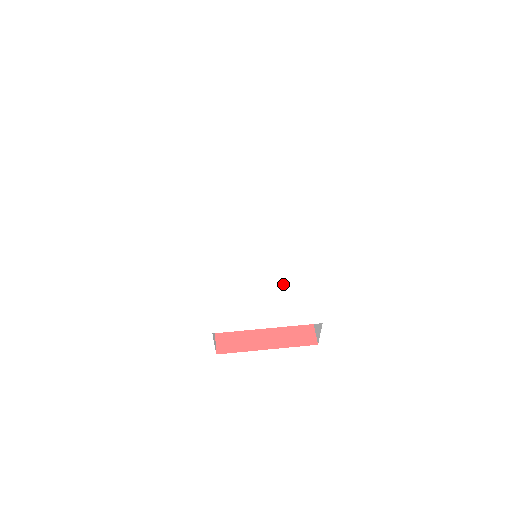
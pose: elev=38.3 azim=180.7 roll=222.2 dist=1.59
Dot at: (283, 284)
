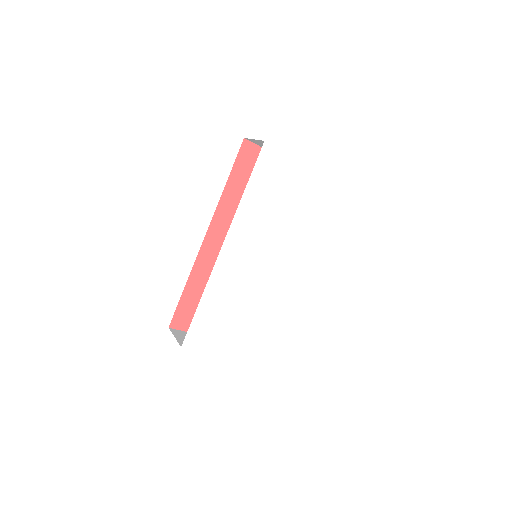
Dot at: (262, 318)
